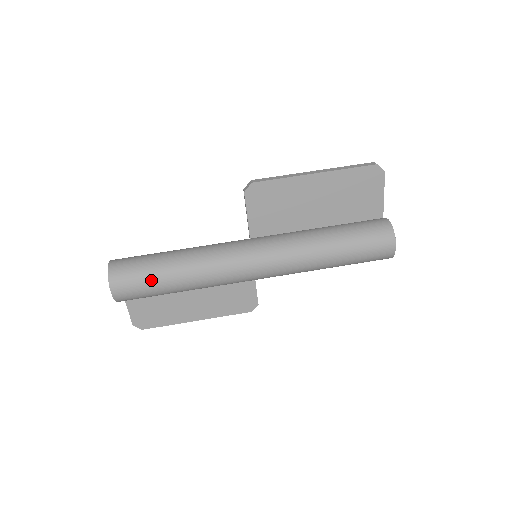
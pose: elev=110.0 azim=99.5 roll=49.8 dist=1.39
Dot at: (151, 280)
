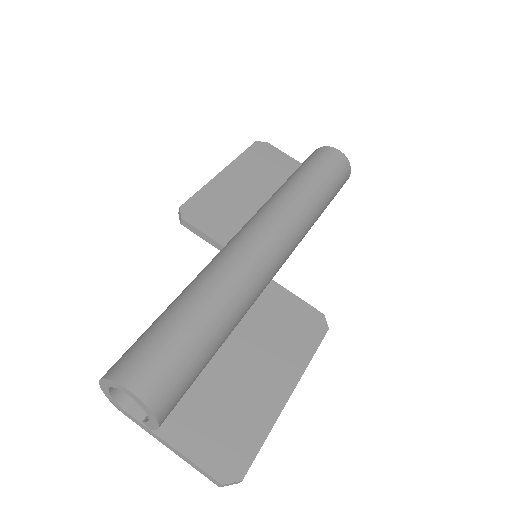
Dot at: (168, 332)
